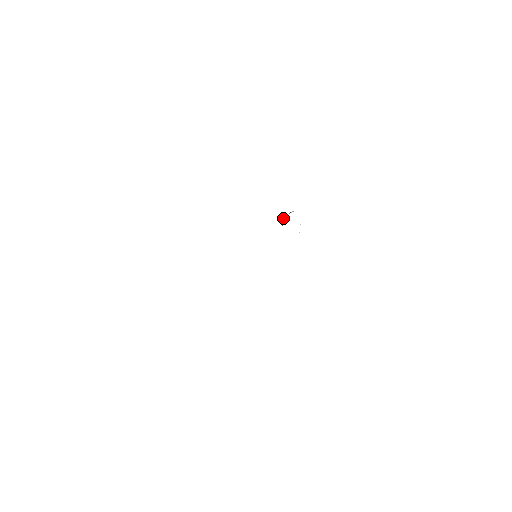
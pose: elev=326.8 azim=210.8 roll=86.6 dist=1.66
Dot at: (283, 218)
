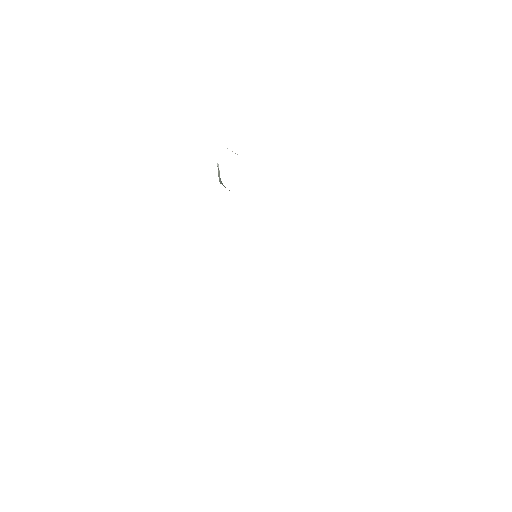
Dot at: occluded
